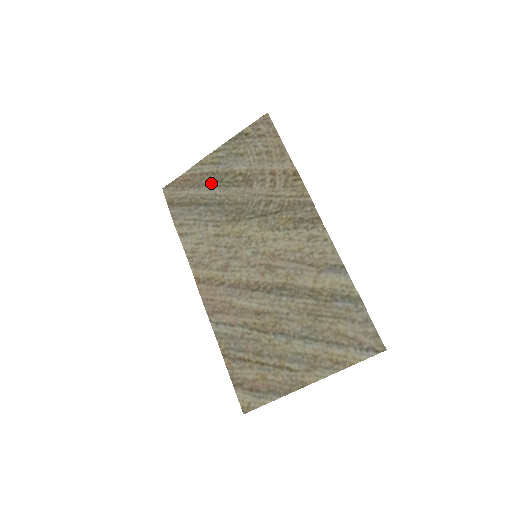
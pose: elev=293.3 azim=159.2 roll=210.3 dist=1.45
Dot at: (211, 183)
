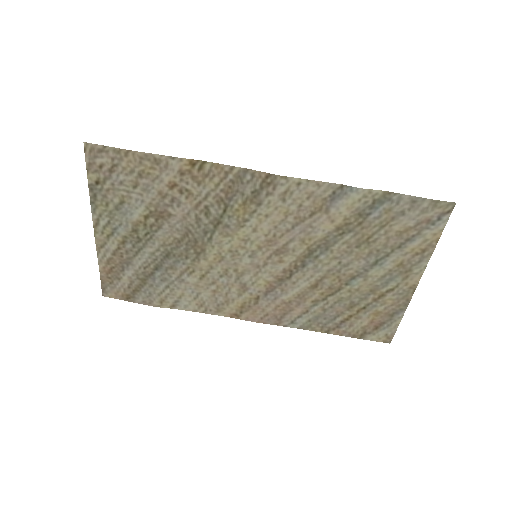
Dot at: (134, 251)
